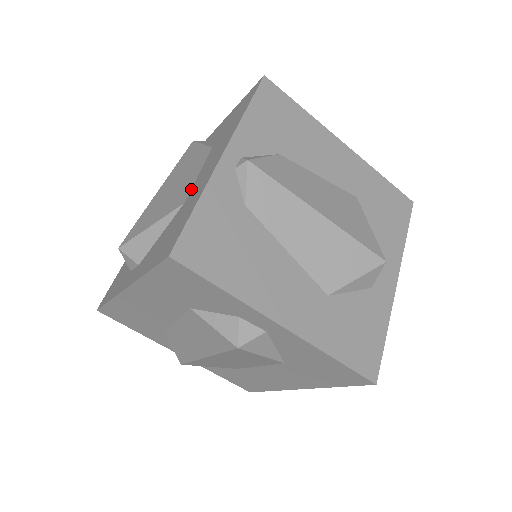
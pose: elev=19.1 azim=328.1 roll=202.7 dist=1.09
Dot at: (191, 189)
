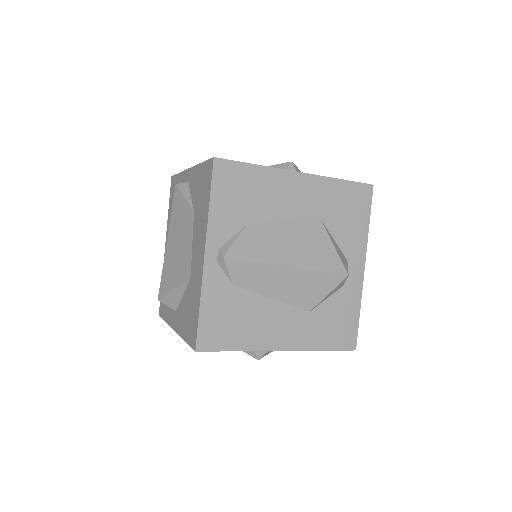
Dot at: (191, 264)
